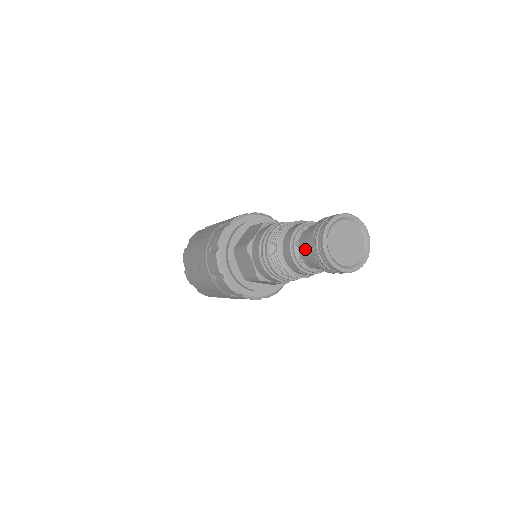
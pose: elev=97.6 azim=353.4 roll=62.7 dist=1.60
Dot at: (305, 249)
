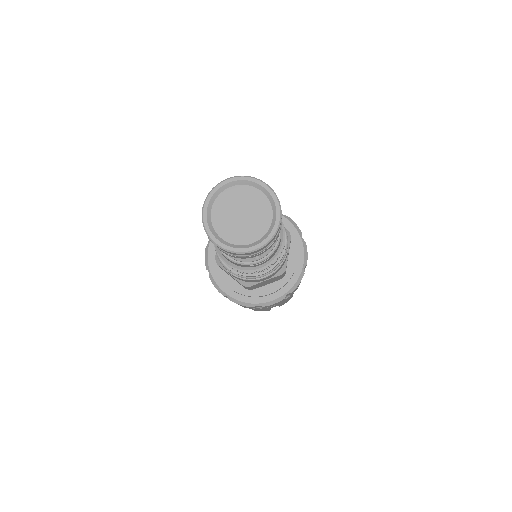
Dot at: occluded
